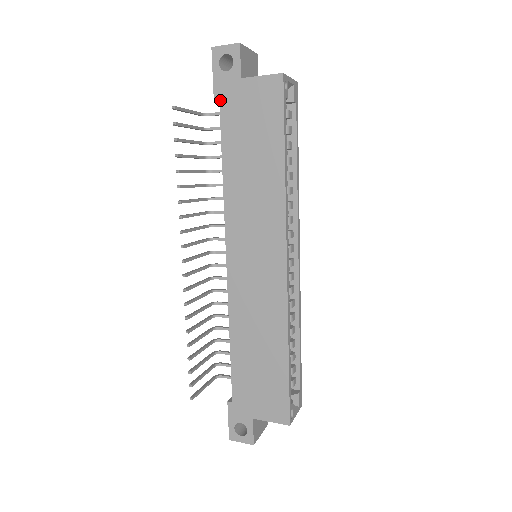
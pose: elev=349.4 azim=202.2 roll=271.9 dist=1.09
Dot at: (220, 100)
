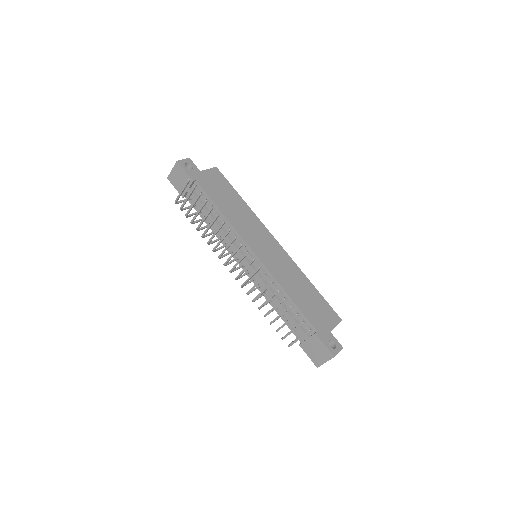
Dot at: (197, 181)
